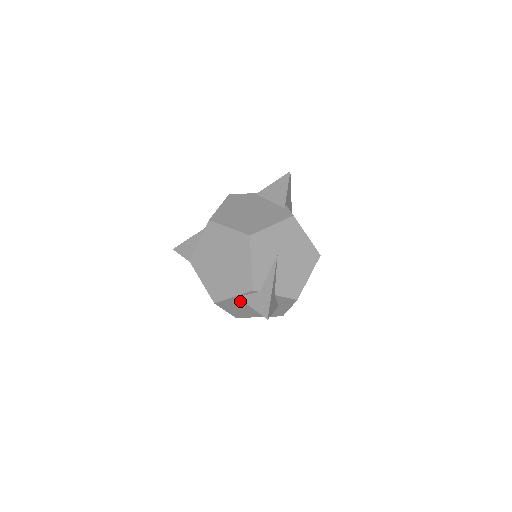
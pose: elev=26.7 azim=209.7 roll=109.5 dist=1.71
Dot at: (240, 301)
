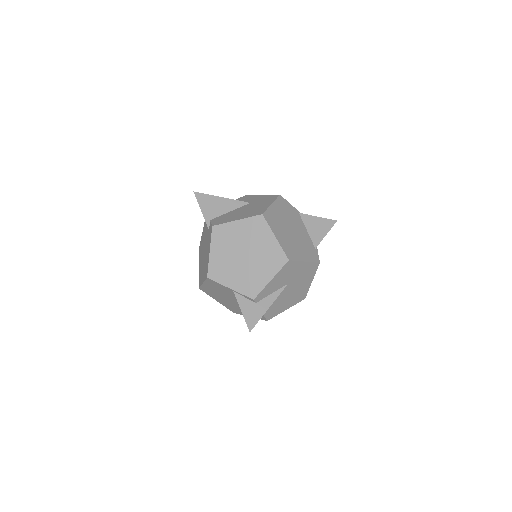
Dot at: (228, 292)
